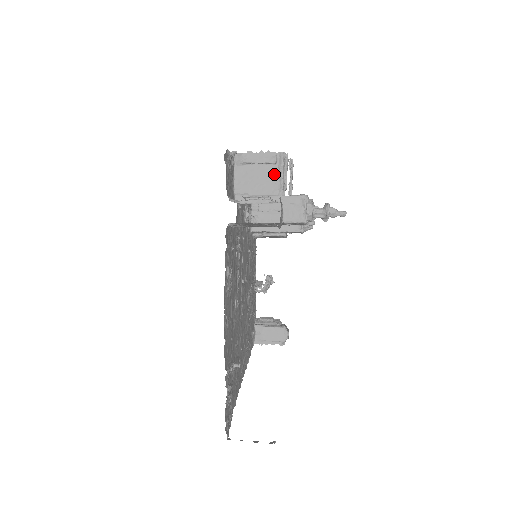
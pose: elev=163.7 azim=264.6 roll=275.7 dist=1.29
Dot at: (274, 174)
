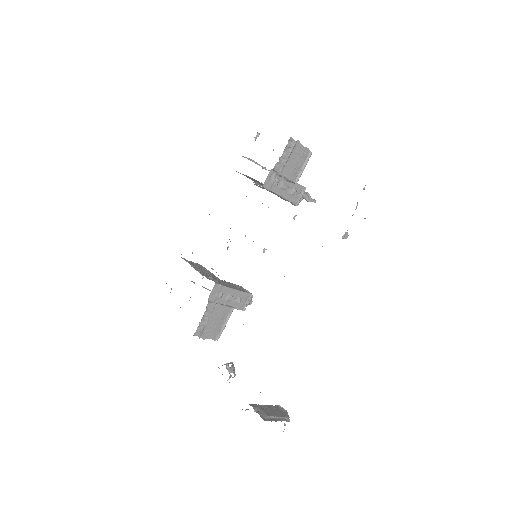
Dot at: occluded
